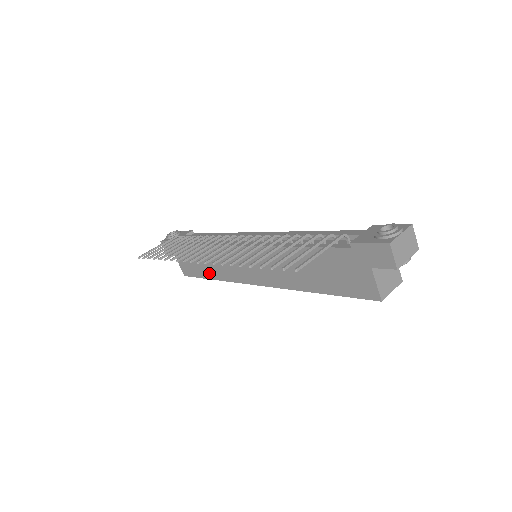
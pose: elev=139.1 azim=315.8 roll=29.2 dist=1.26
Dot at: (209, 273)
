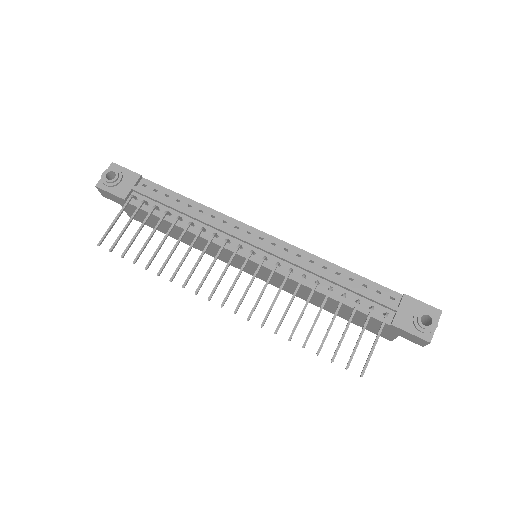
Dot at: occluded
